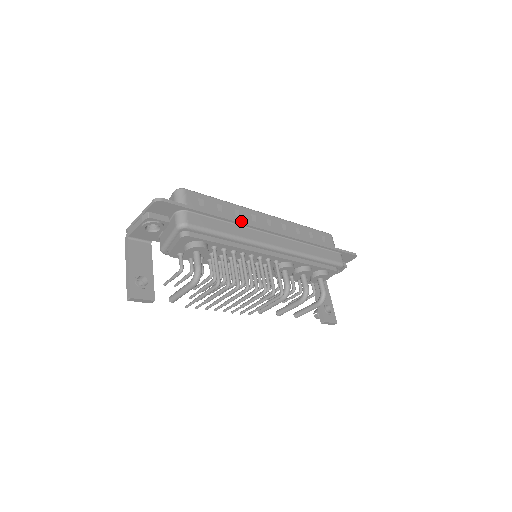
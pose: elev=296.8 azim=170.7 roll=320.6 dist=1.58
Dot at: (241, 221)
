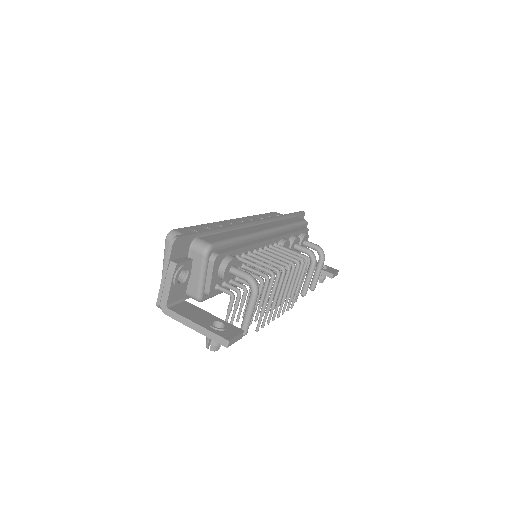
Dot at: (232, 225)
